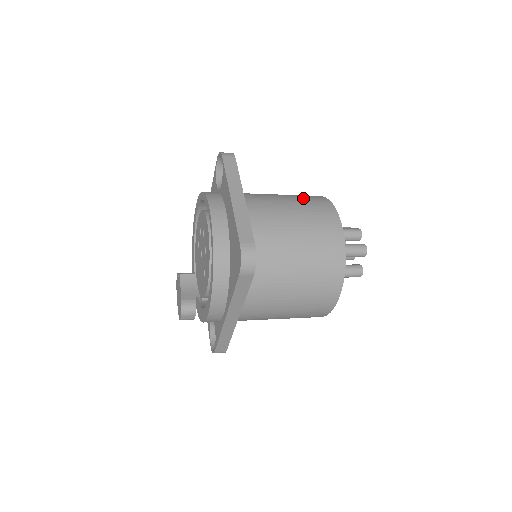
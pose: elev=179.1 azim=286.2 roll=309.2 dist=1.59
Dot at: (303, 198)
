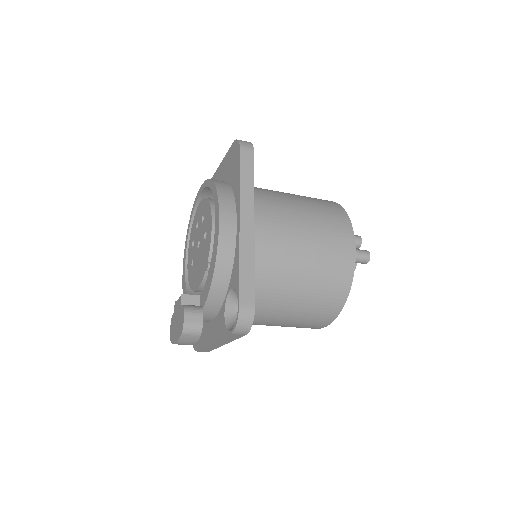
Dot at: occluded
